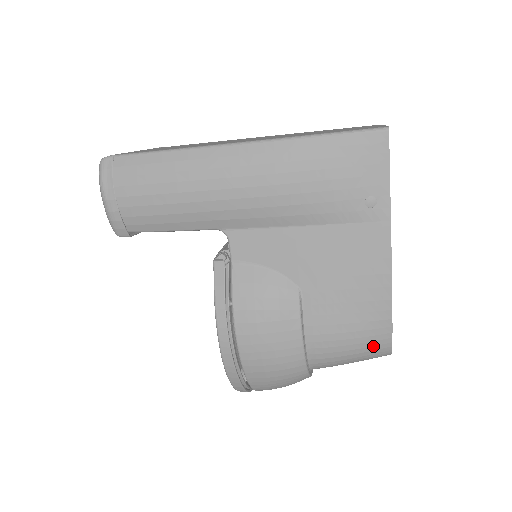
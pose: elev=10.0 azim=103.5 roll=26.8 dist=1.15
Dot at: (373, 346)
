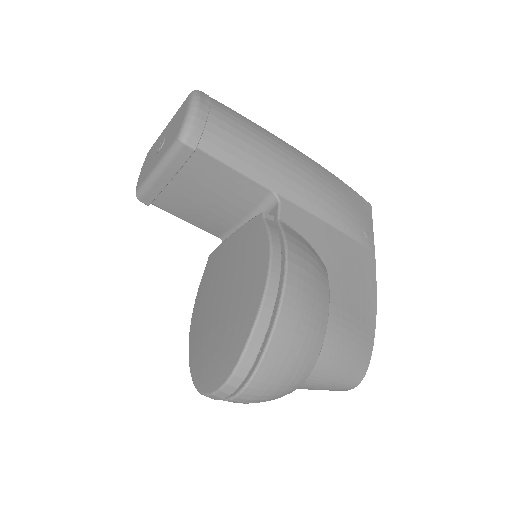
Dot at: (362, 354)
